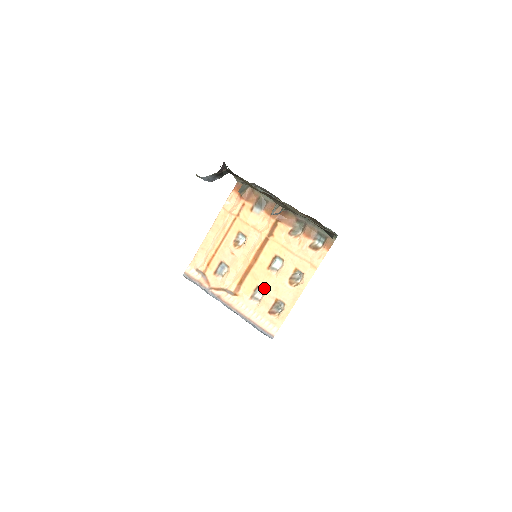
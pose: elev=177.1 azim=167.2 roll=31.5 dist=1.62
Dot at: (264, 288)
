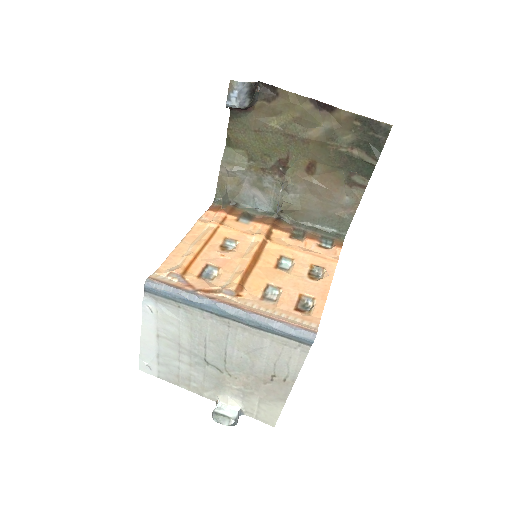
Dot at: (278, 285)
